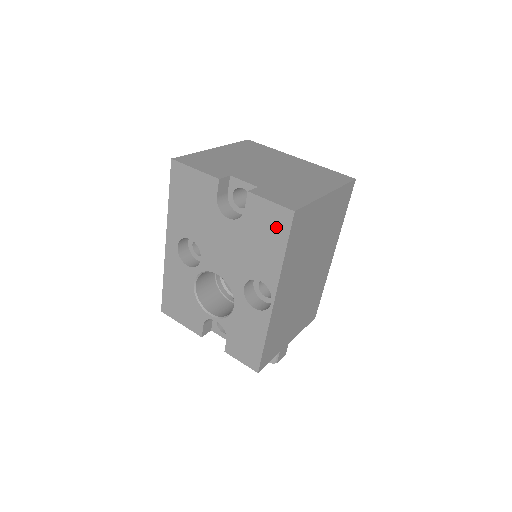
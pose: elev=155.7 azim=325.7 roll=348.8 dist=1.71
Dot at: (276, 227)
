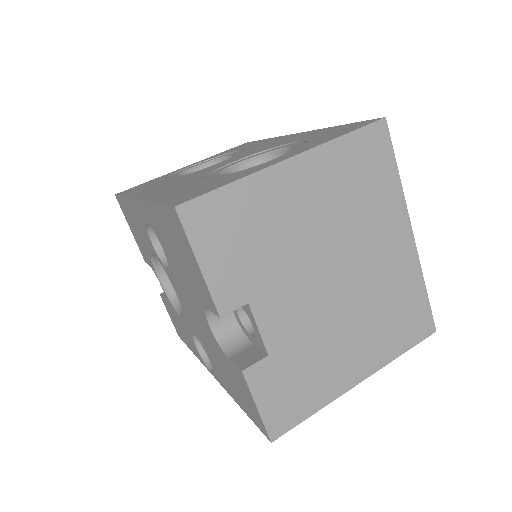
Dot at: (247, 406)
